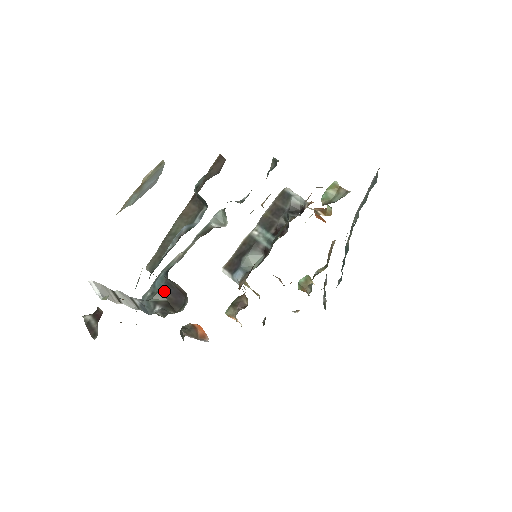
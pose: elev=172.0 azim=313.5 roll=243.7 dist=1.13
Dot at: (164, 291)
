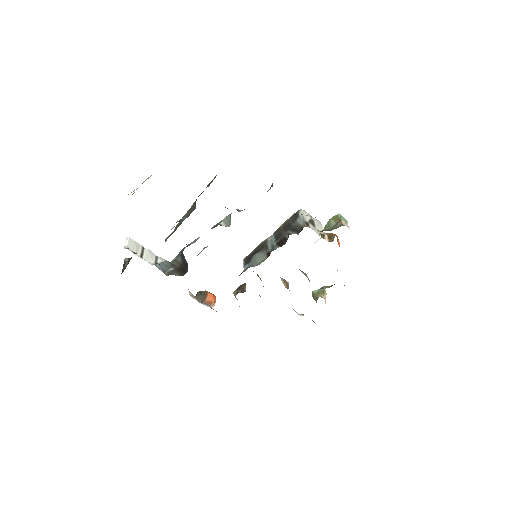
Dot at: (180, 259)
